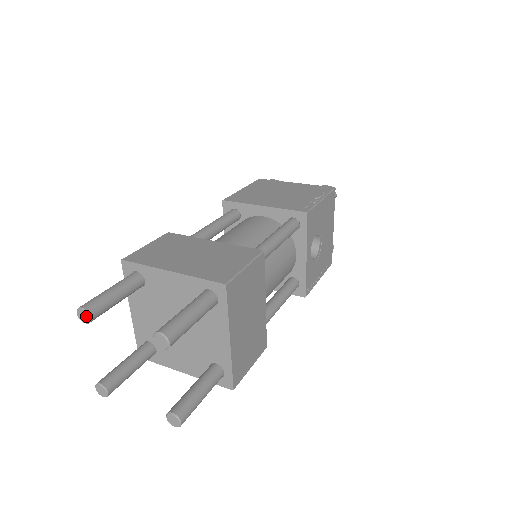
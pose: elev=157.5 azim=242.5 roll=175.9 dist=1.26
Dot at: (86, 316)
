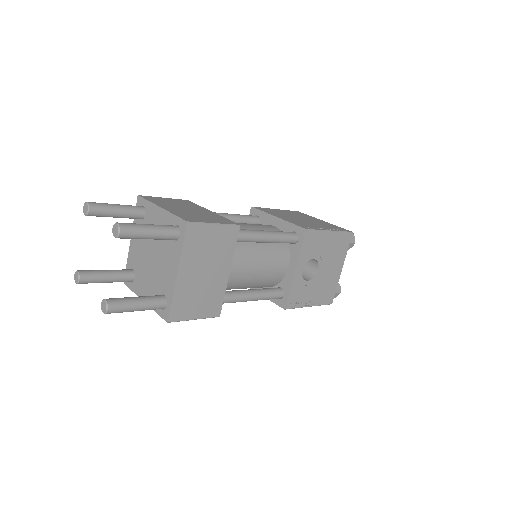
Dot at: (87, 209)
